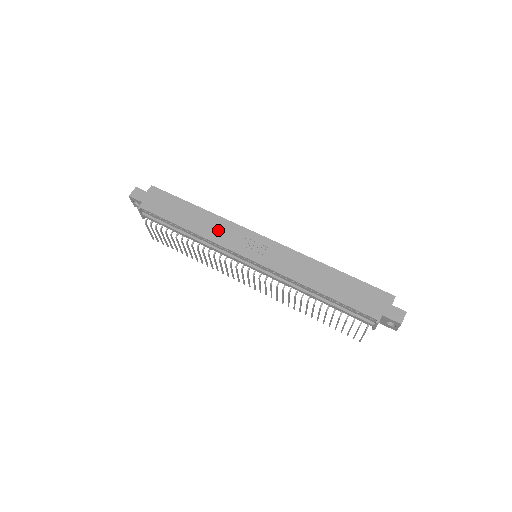
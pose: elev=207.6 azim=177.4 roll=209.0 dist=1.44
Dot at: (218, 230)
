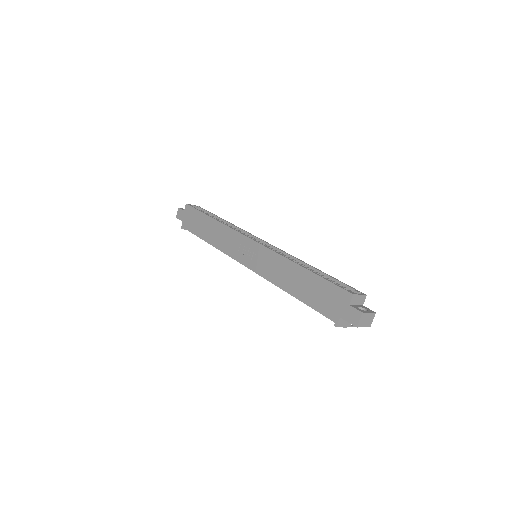
Dot at: (224, 239)
